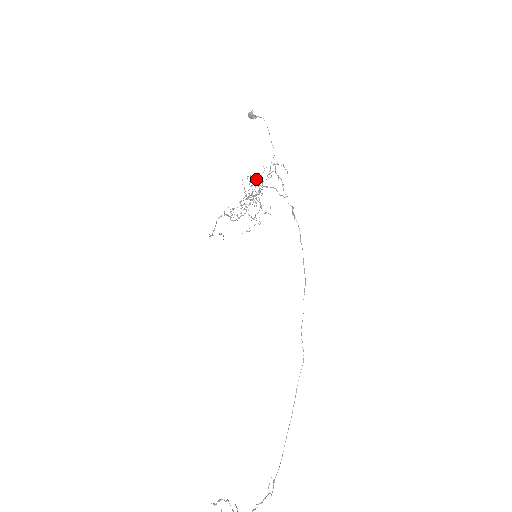
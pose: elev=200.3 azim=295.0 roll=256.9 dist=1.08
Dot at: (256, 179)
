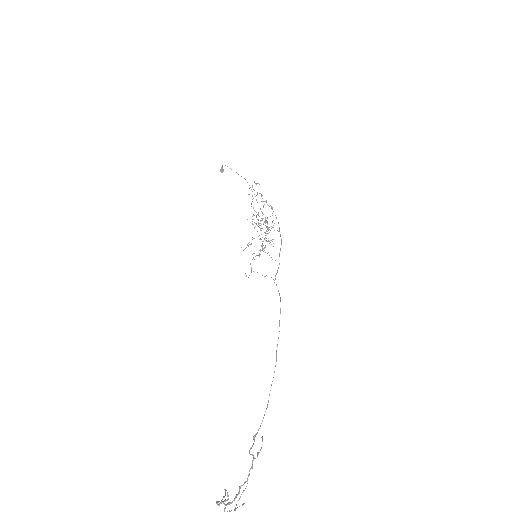
Dot at: occluded
